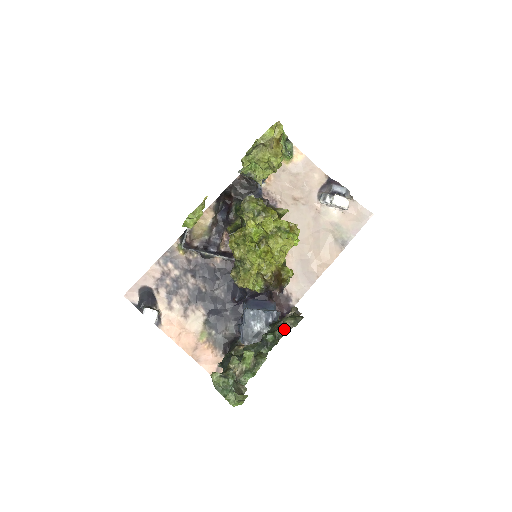
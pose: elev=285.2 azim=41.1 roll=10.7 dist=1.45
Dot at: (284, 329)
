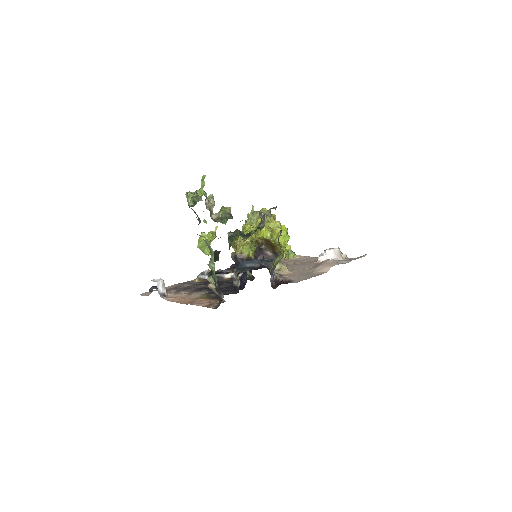
Dot at: (261, 212)
